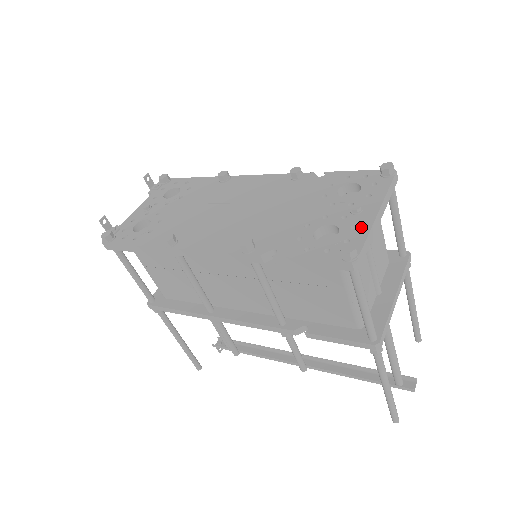
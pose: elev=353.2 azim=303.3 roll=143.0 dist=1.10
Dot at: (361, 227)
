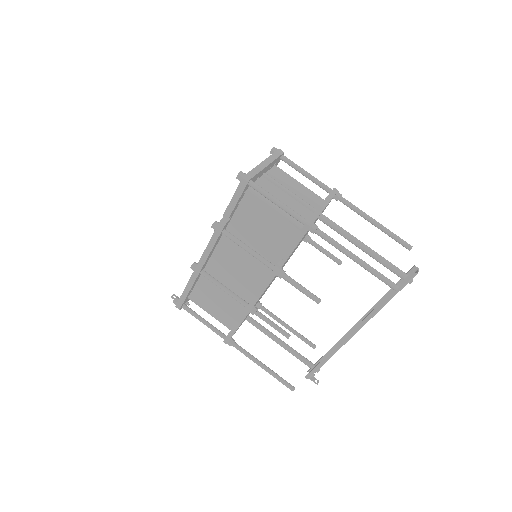
Dot at: occluded
